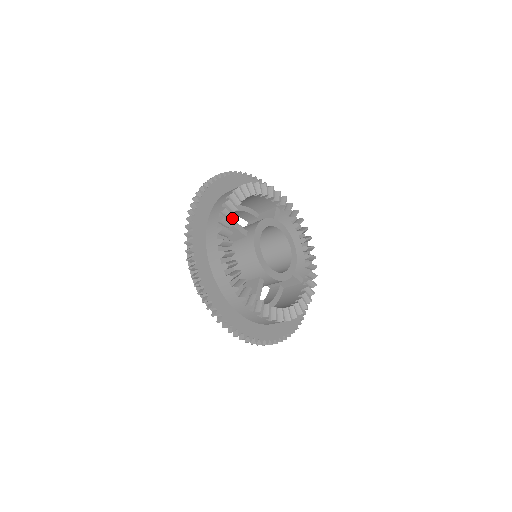
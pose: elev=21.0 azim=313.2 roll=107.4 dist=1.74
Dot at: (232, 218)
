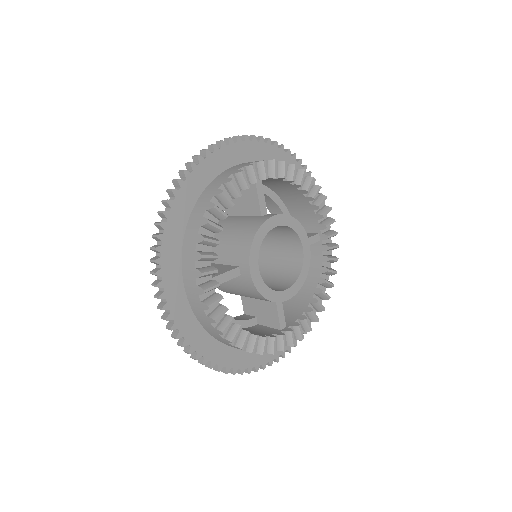
Dot at: (217, 287)
